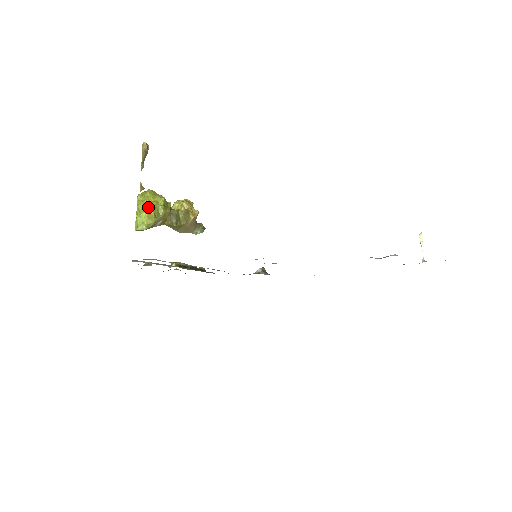
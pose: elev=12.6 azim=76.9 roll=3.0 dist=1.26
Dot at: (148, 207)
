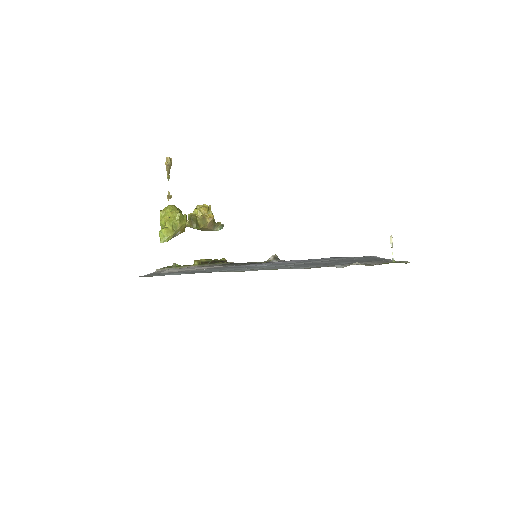
Dot at: (167, 223)
